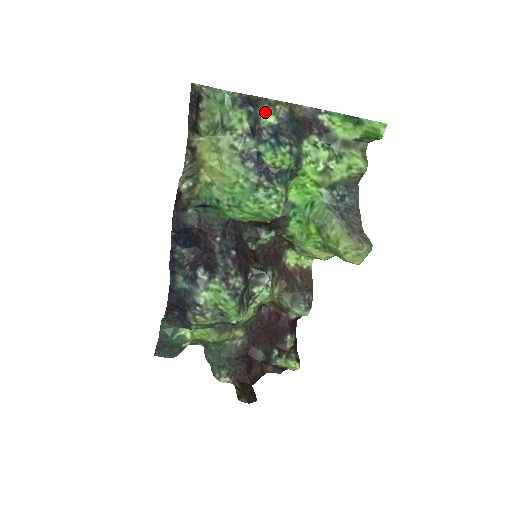
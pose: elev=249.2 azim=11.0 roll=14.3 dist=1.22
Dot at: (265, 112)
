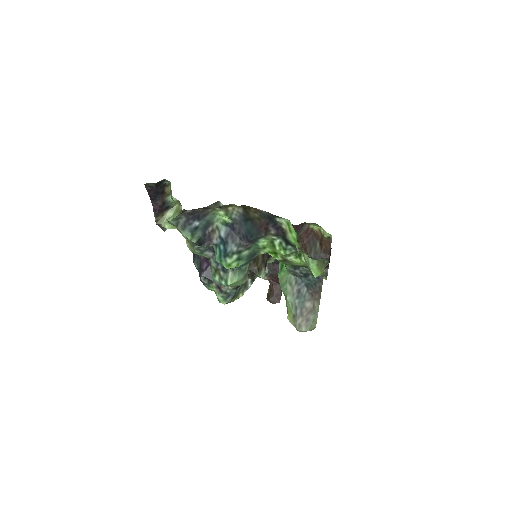
Dot at: (217, 212)
